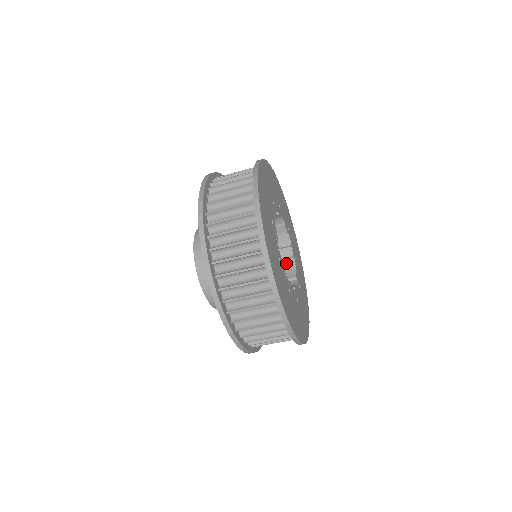
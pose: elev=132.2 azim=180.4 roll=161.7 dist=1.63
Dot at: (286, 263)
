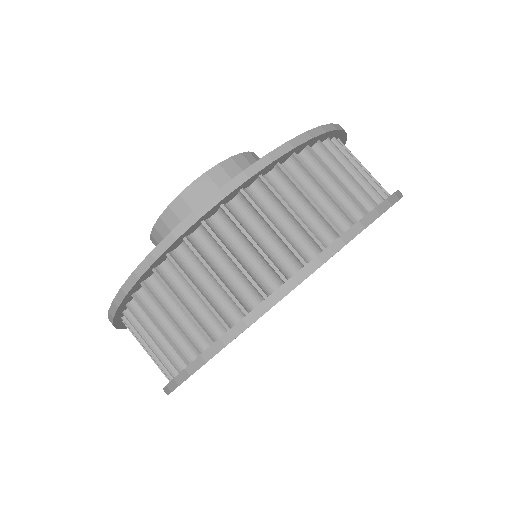
Dot at: occluded
